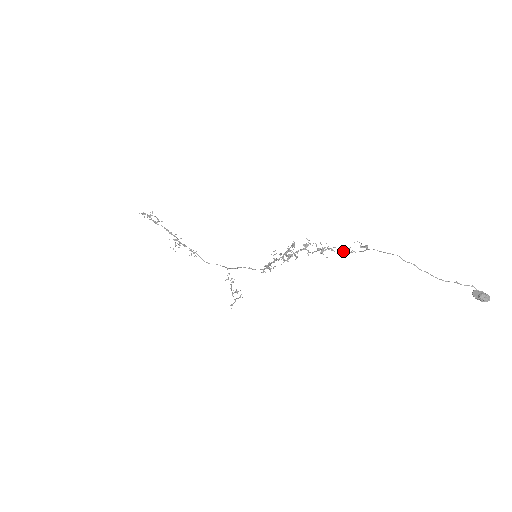
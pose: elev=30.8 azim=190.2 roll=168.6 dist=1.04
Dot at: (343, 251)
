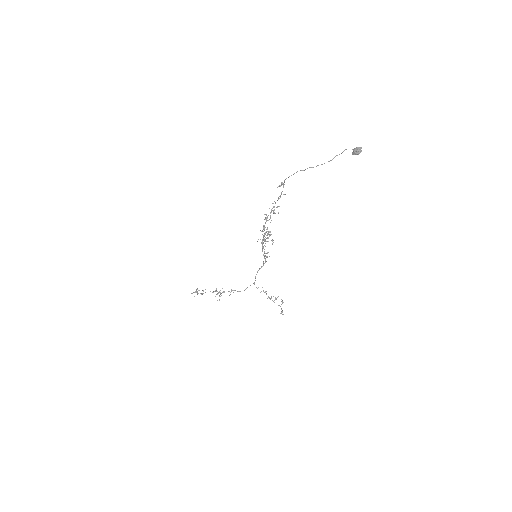
Dot at: occluded
